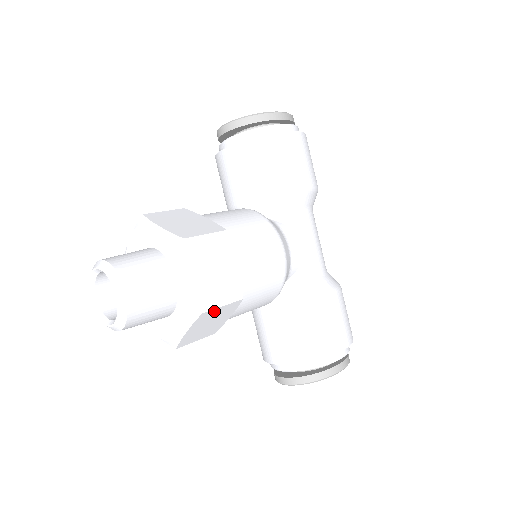
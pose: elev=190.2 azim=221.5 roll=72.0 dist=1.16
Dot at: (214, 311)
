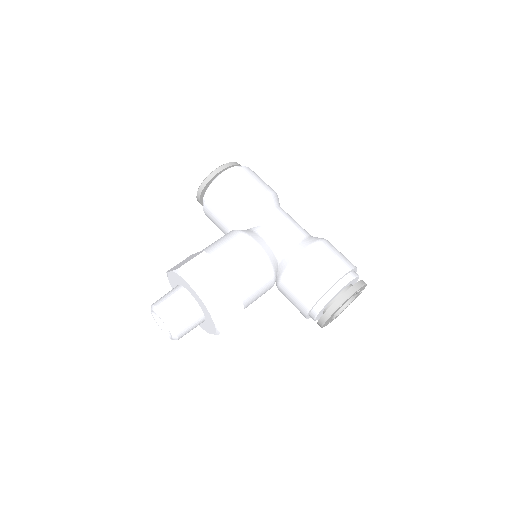
Dot at: (217, 298)
